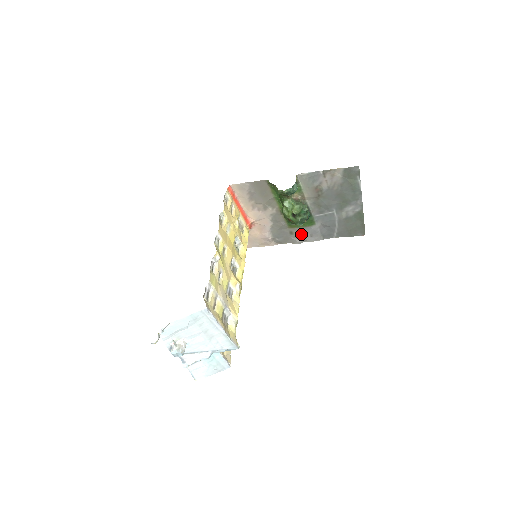
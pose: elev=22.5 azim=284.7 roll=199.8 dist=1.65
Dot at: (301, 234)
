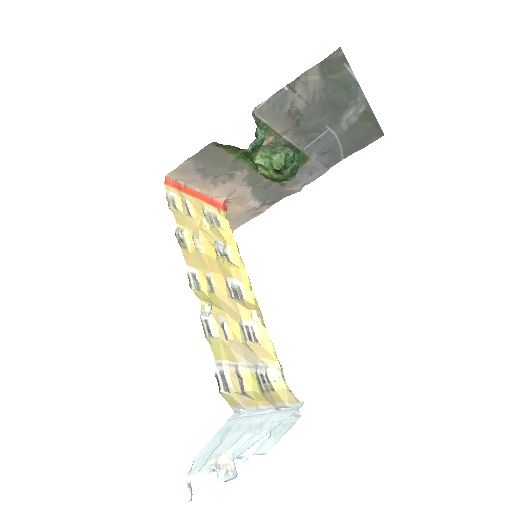
Dot at: (296, 179)
